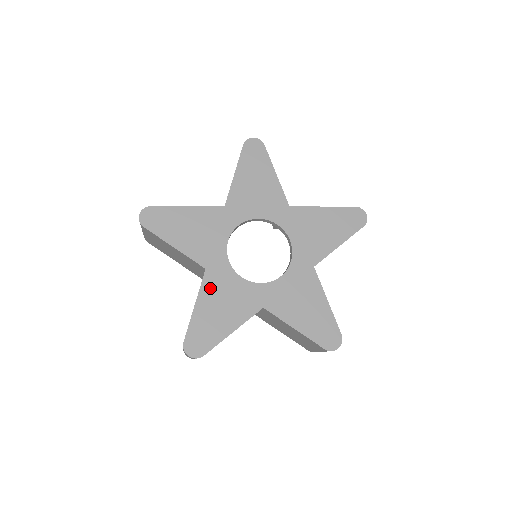
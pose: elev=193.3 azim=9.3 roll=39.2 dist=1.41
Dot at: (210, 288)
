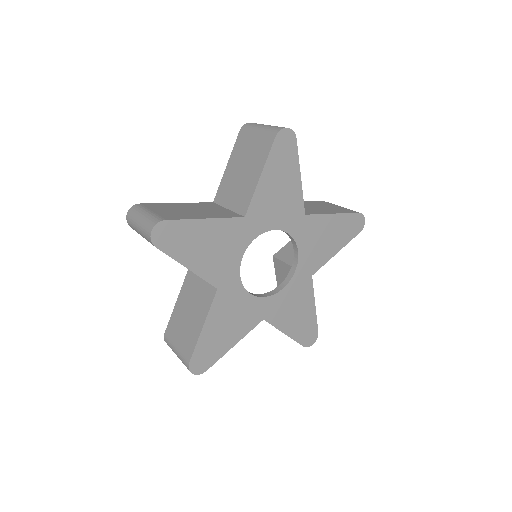
Dot at: (219, 308)
